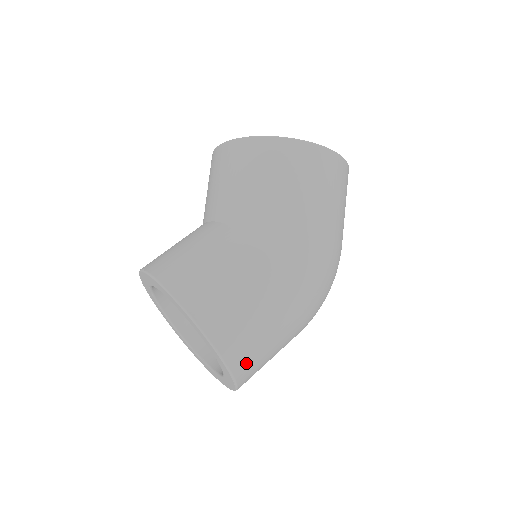
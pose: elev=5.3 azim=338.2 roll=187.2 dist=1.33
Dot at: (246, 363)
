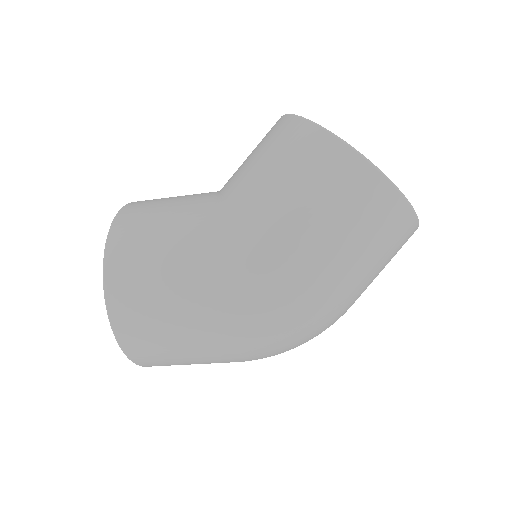
Dot at: (134, 335)
